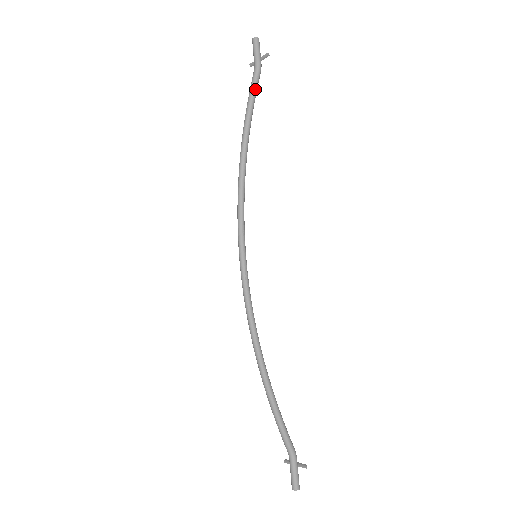
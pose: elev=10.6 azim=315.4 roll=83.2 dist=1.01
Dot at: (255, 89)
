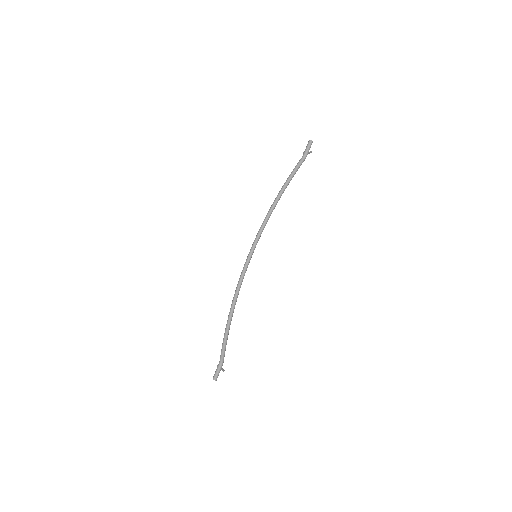
Dot at: (298, 167)
